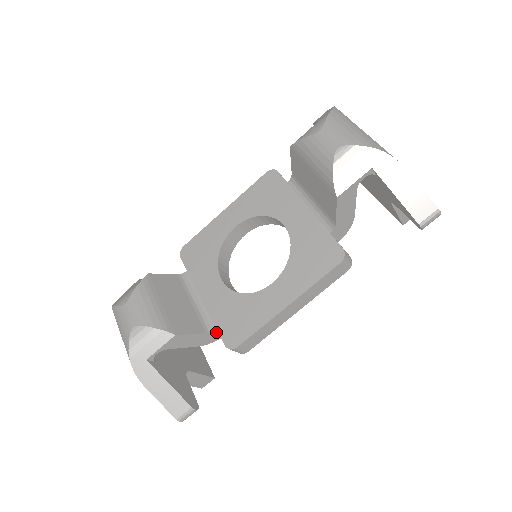
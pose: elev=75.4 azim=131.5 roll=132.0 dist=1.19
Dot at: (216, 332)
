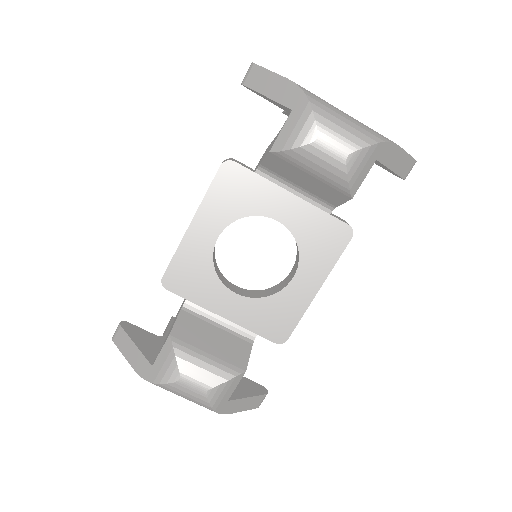
Dot at: (255, 335)
